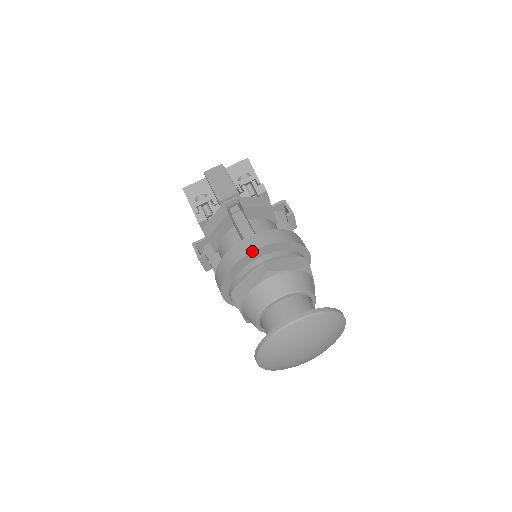
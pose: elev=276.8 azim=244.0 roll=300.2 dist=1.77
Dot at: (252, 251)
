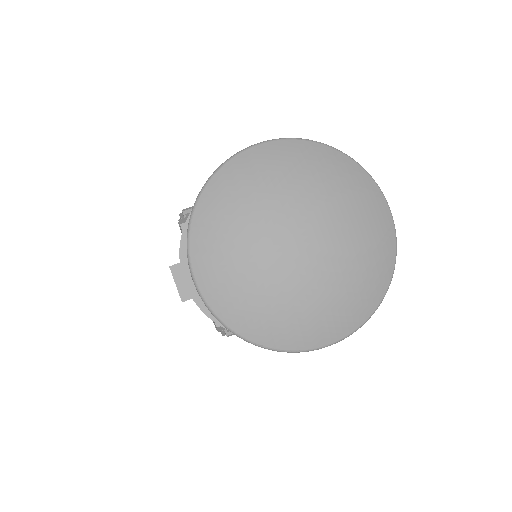
Dot at: occluded
